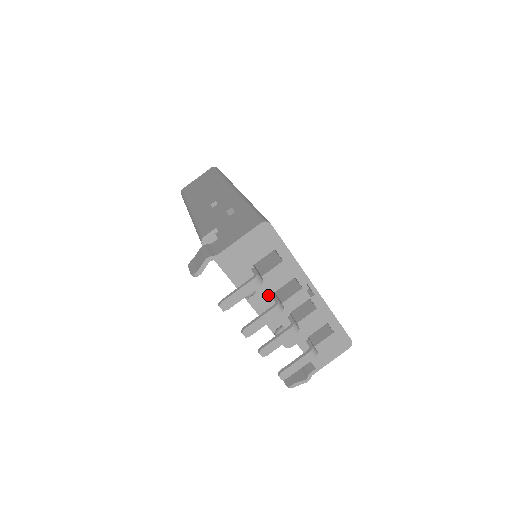
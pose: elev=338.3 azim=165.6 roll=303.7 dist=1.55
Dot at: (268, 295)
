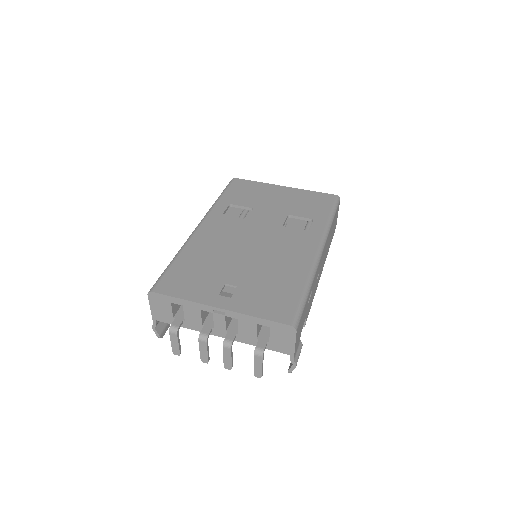
Dot at: (201, 328)
